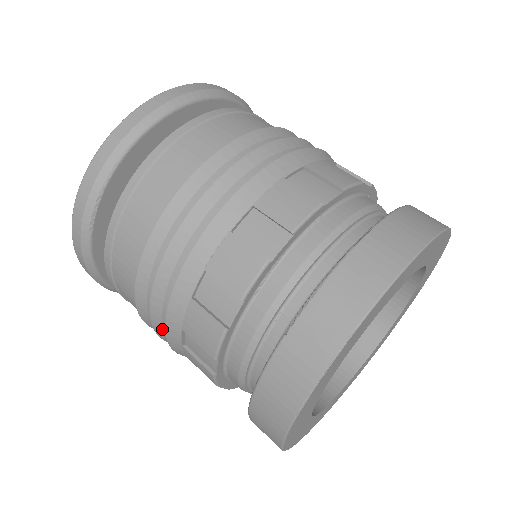
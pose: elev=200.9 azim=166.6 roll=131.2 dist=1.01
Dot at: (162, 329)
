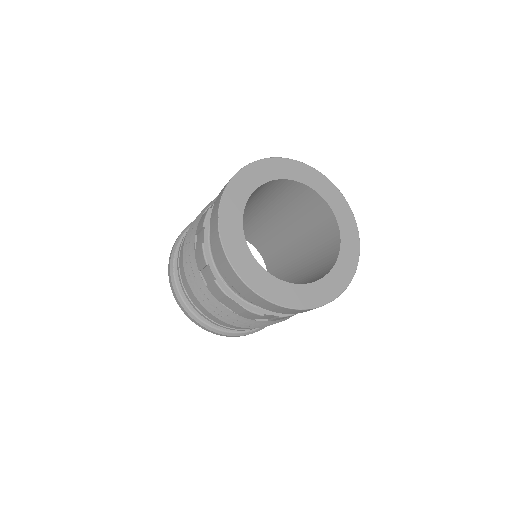
Dot at: (202, 292)
